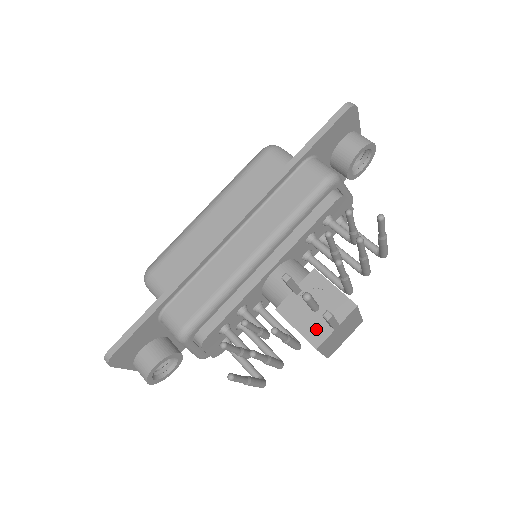
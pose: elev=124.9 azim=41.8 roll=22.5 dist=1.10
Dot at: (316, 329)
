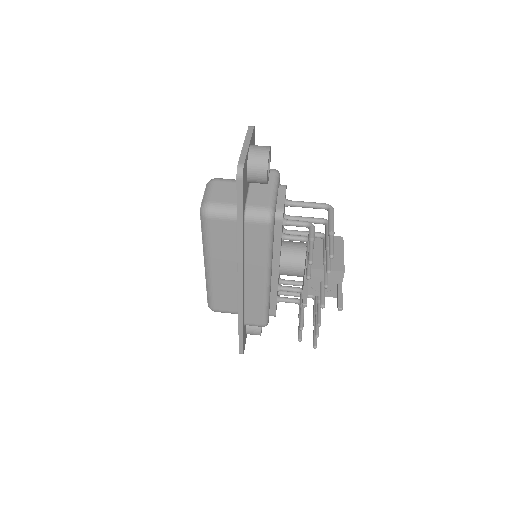
Dot at: (331, 291)
